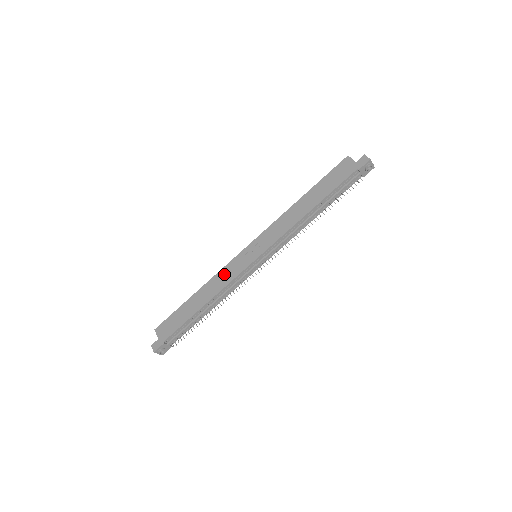
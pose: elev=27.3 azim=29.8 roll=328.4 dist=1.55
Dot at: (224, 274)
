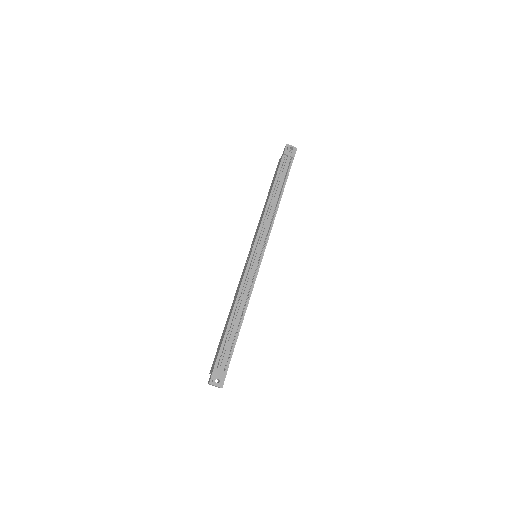
Dot at: (239, 285)
